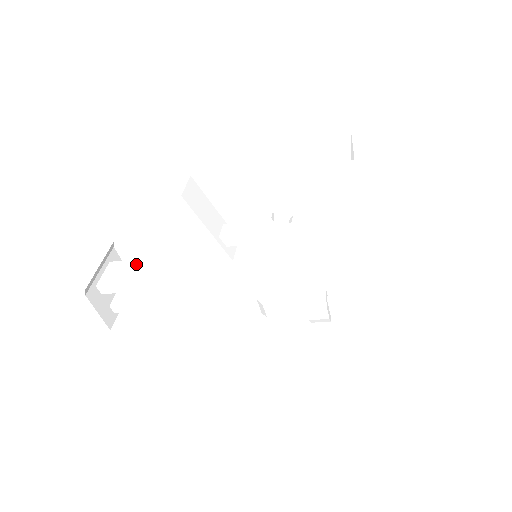
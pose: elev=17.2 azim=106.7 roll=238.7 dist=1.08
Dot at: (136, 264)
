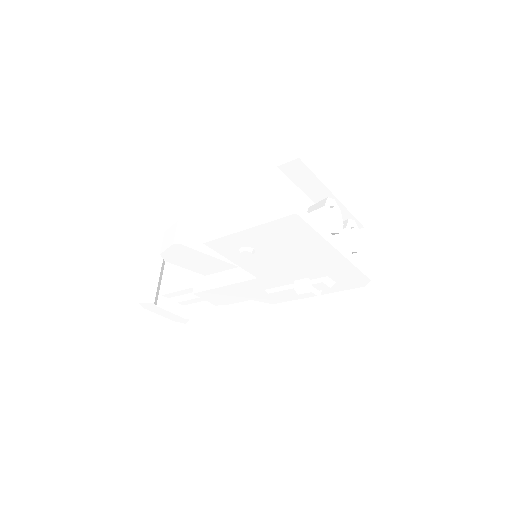
Dot at: (182, 272)
